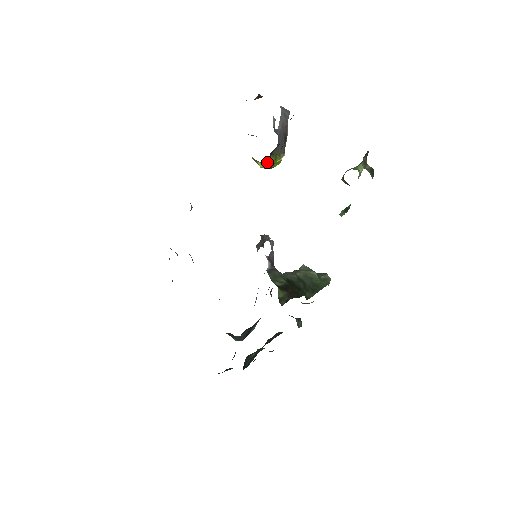
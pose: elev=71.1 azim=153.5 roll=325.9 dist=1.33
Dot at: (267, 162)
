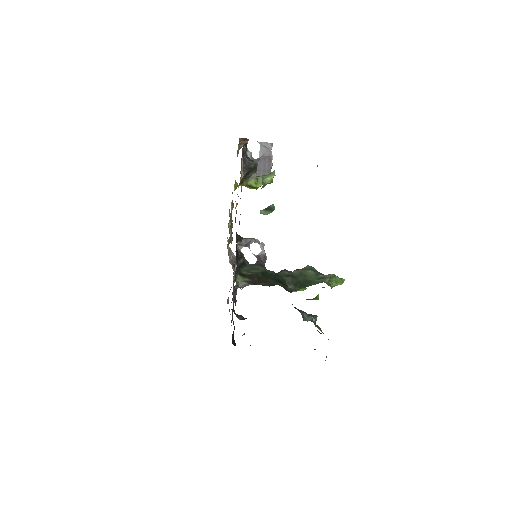
Dot at: (245, 184)
